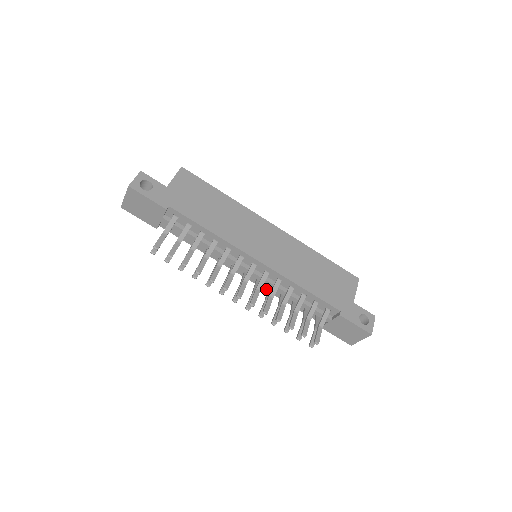
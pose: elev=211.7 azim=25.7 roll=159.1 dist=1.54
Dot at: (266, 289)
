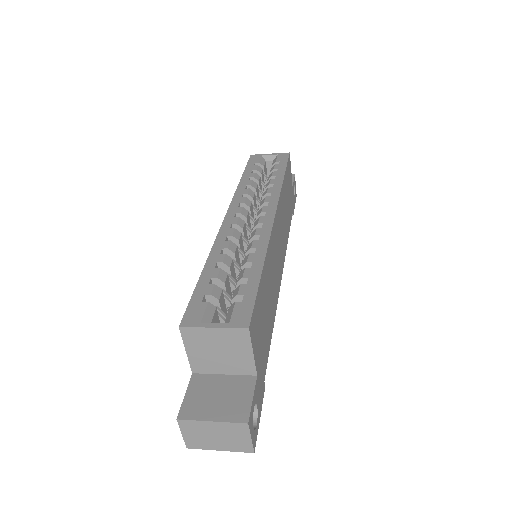
Dot at: occluded
